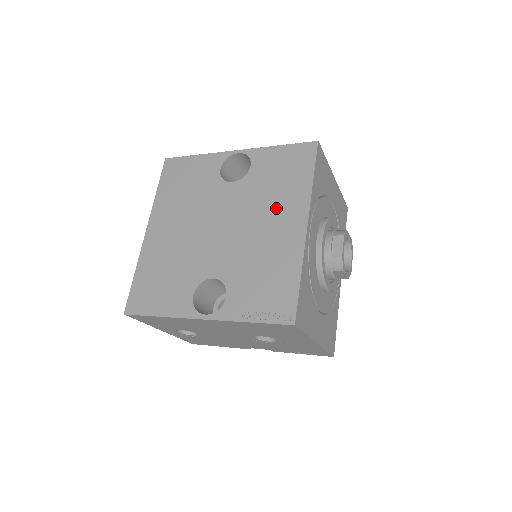
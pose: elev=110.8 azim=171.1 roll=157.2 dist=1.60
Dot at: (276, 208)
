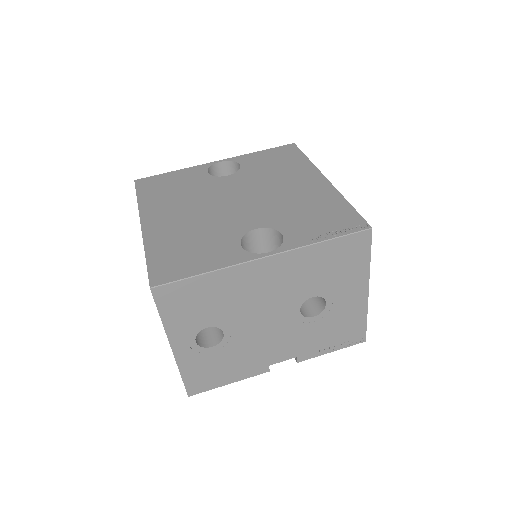
Dot at: (287, 177)
